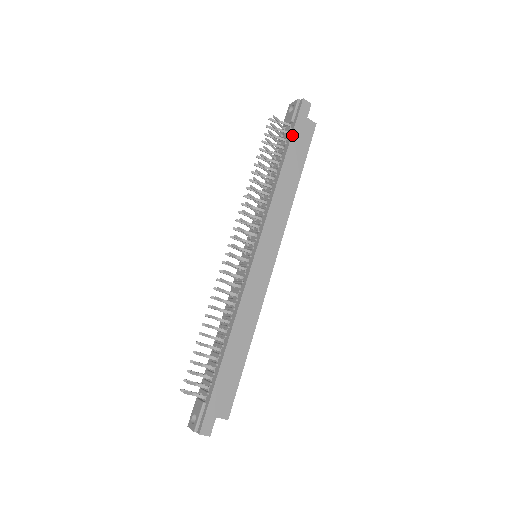
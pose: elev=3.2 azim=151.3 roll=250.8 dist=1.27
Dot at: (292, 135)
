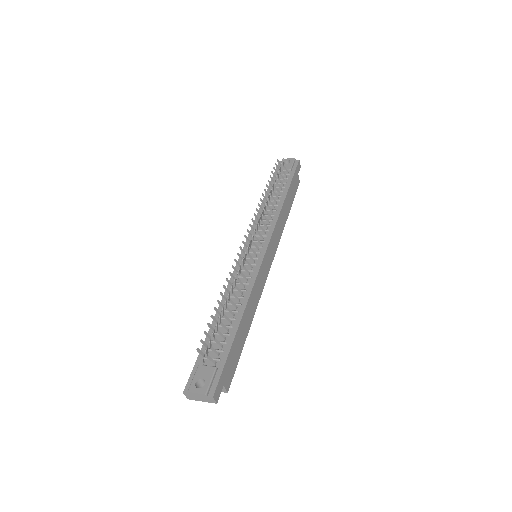
Dot at: (292, 179)
